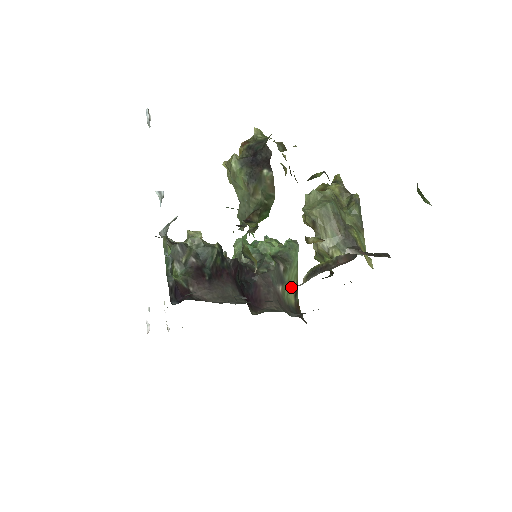
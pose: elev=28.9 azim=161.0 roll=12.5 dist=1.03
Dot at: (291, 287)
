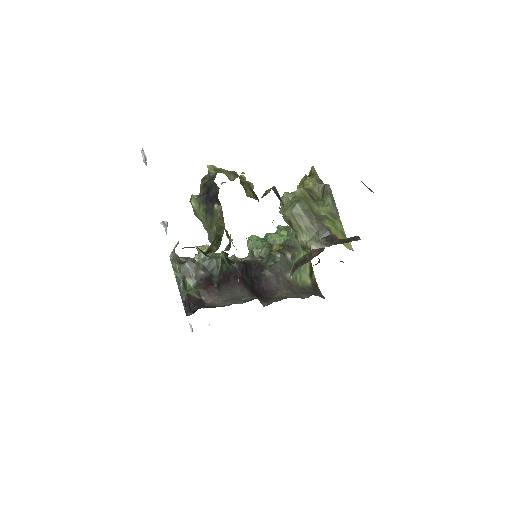
Dot at: (304, 270)
